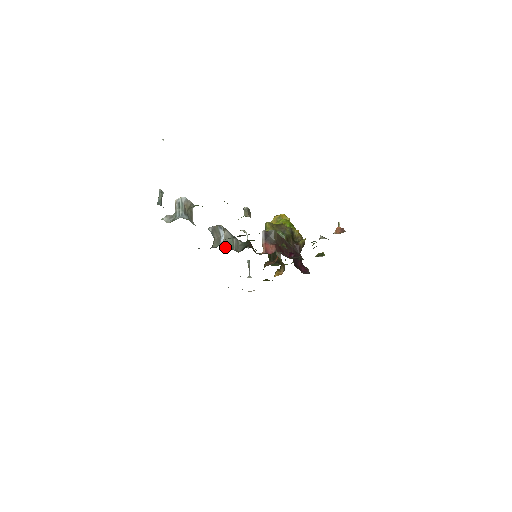
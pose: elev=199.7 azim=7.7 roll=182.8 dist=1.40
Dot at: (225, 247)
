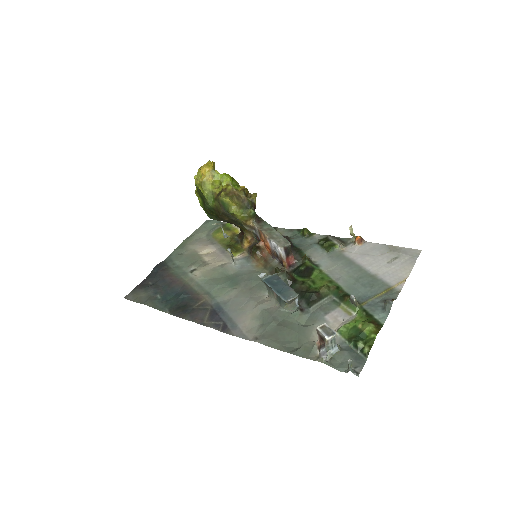
Dot at: occluded
